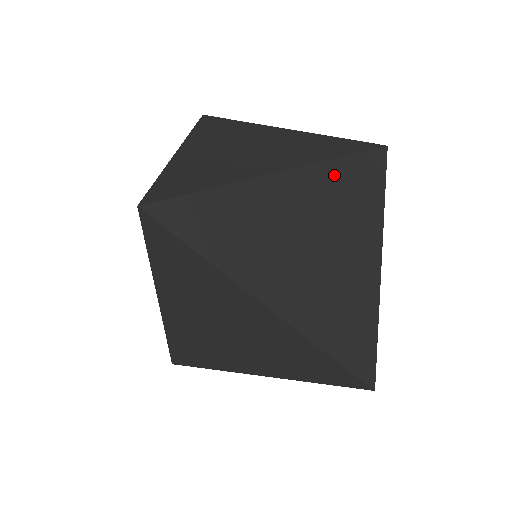
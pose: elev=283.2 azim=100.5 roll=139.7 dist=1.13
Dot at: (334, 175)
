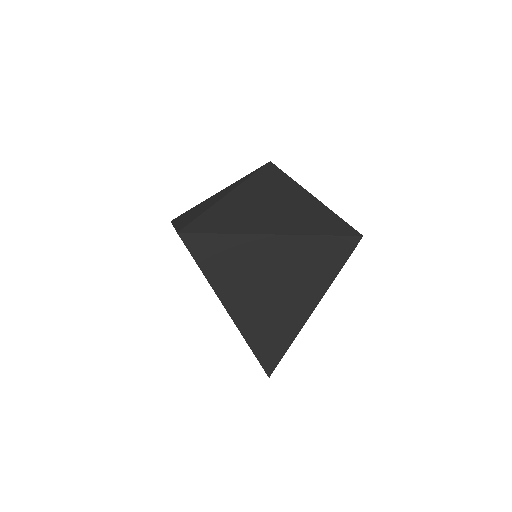
Dot at: (256, 182)
